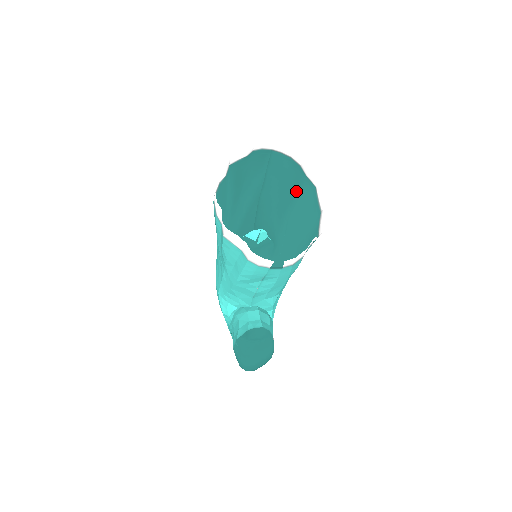
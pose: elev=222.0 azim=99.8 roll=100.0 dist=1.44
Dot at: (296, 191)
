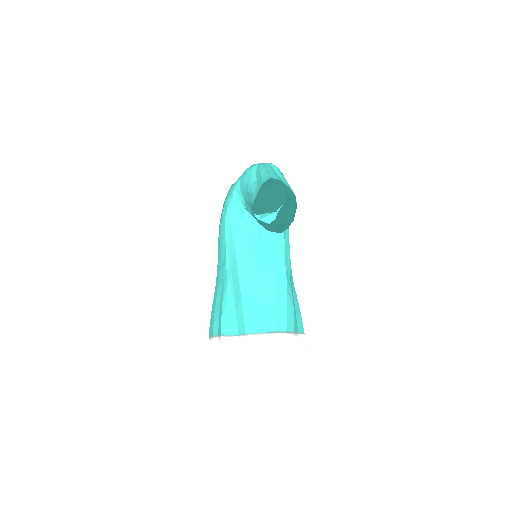
Dot at: (293, 305)
